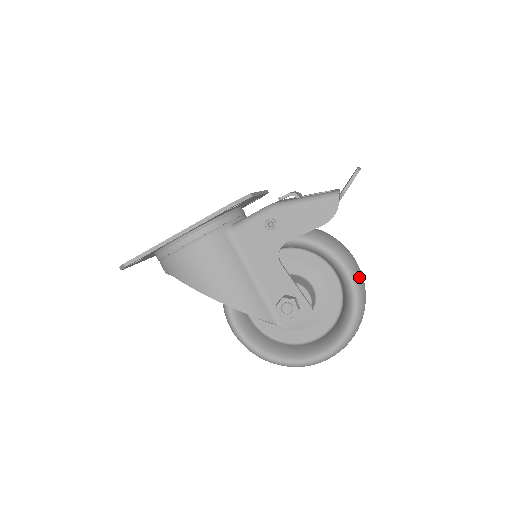
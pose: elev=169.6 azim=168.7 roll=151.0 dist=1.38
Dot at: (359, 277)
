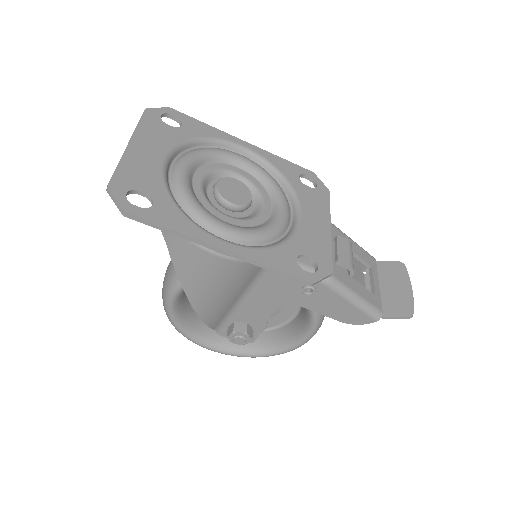
Dot at: occluded
